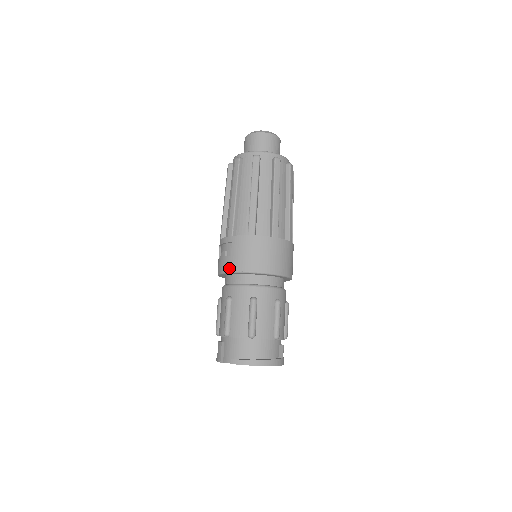
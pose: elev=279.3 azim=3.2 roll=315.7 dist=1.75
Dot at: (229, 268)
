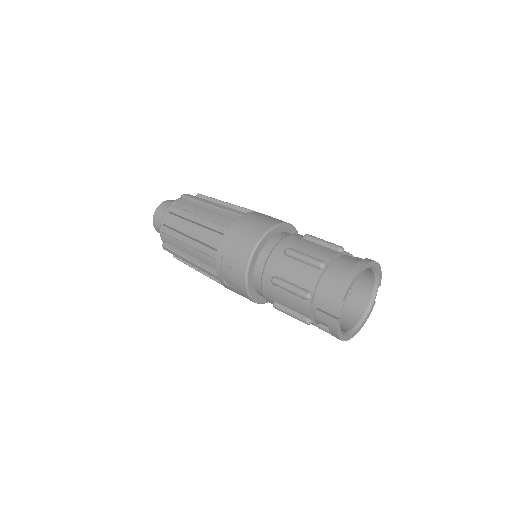
Dot at: (243, 266)
